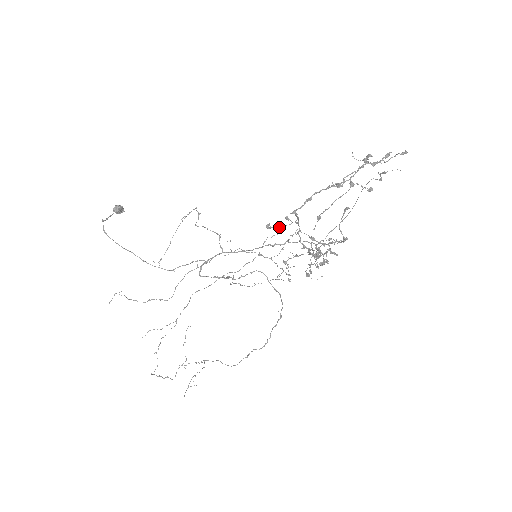
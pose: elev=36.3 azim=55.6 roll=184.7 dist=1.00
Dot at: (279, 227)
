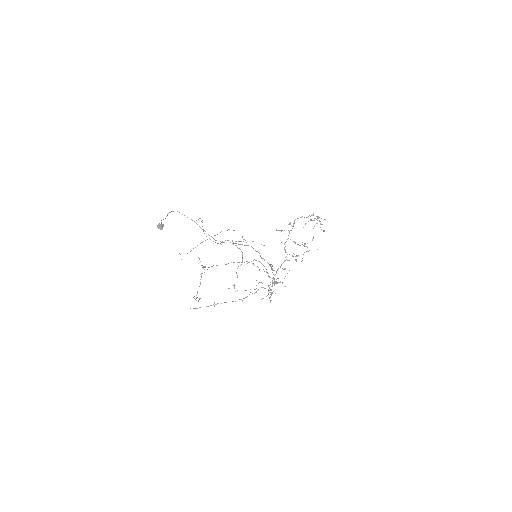
Dot at: occluded
